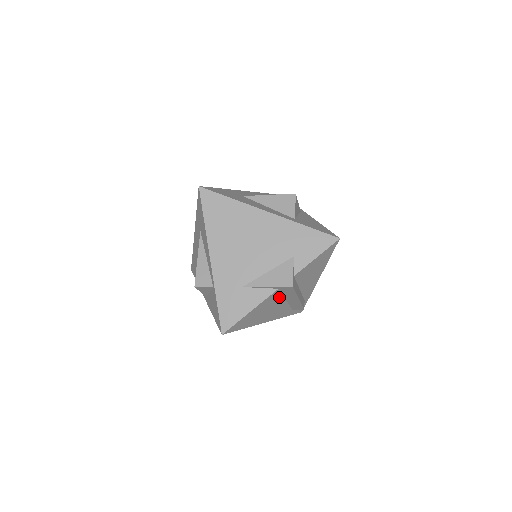
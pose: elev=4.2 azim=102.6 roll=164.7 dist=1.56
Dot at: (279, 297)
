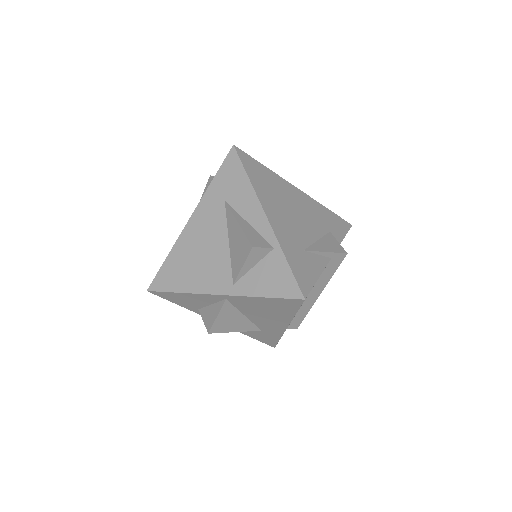
Dot at: (317, 280)
